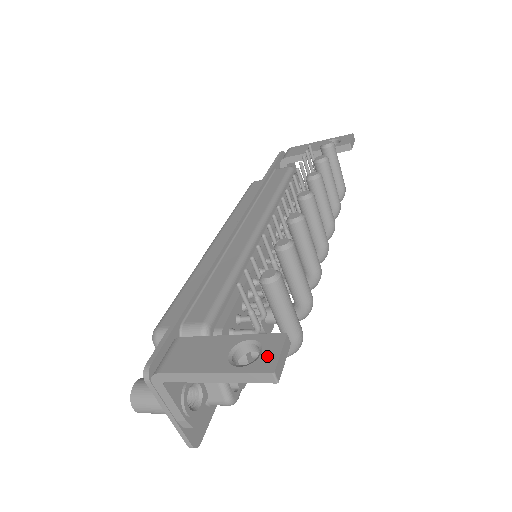
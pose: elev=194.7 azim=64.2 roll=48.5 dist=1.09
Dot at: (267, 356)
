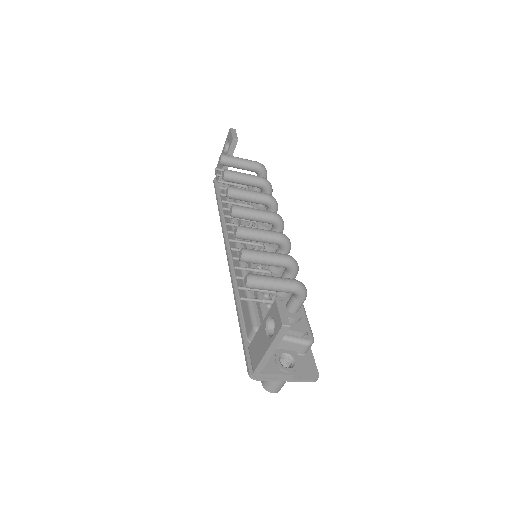
Dot at: (276, 320)
